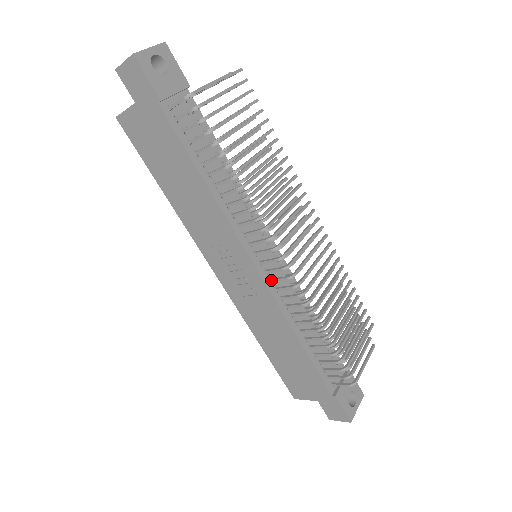
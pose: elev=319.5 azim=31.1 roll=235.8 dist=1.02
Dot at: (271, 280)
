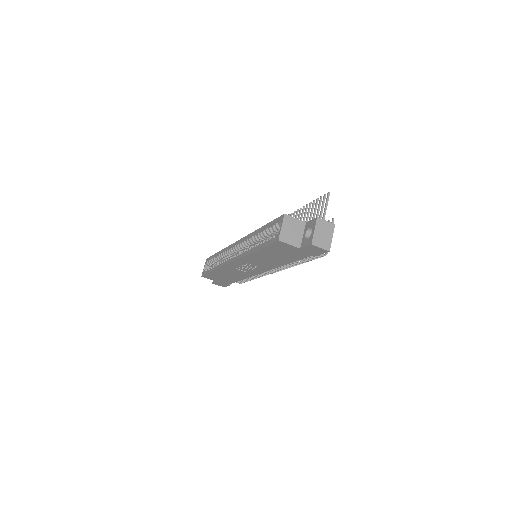
Dot at: occluded
